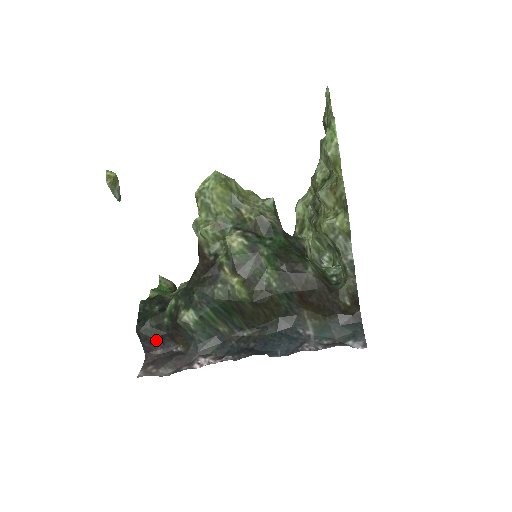
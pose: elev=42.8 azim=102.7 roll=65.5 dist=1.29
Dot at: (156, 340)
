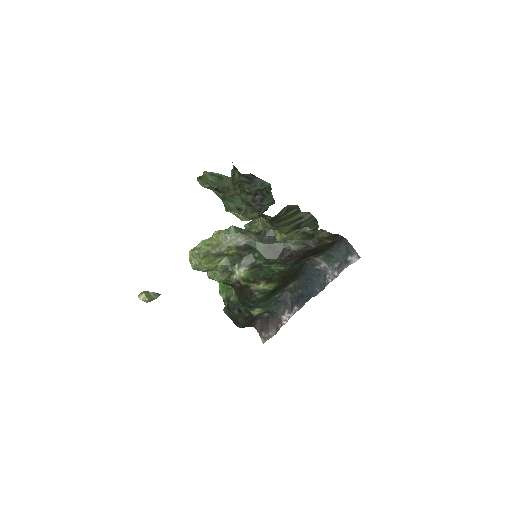
Dot at: (252, 322)
